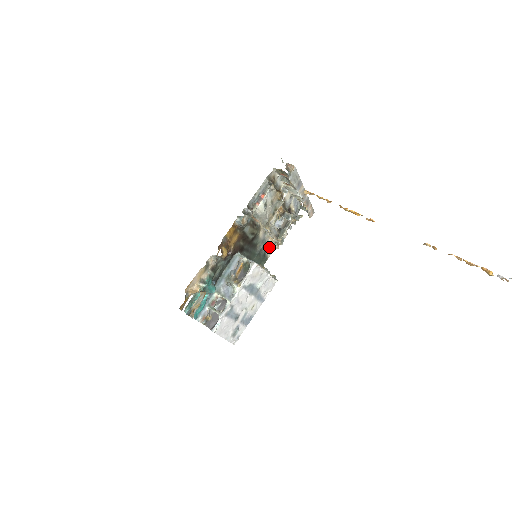
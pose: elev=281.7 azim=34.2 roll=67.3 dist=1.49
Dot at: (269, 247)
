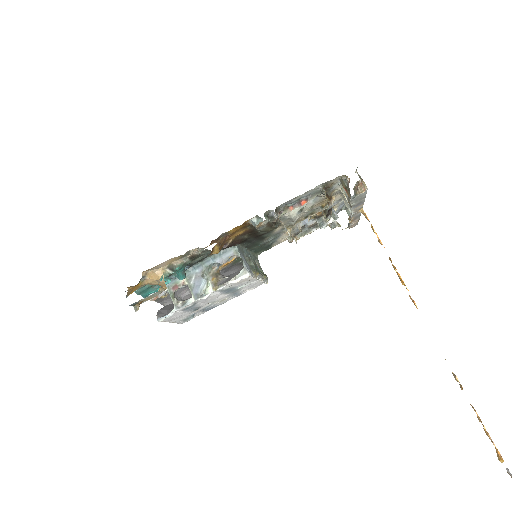
Dot at: (280, 239)
